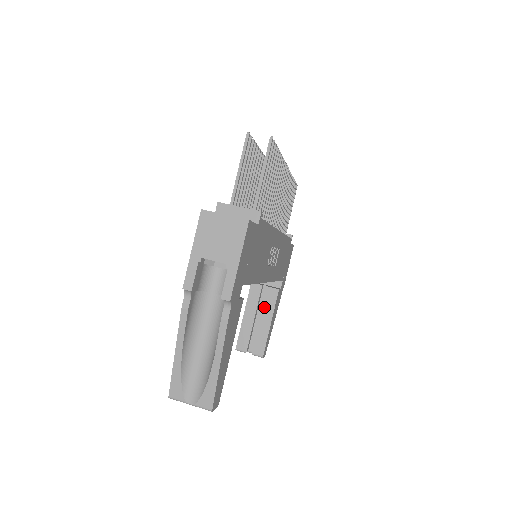
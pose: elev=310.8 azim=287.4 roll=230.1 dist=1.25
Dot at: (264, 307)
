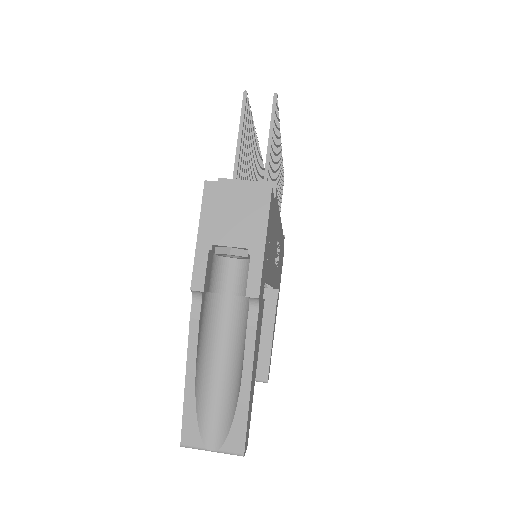
Dot at: (262, 322)
